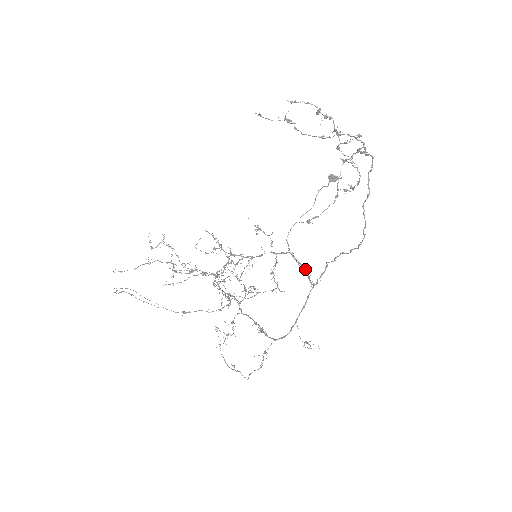
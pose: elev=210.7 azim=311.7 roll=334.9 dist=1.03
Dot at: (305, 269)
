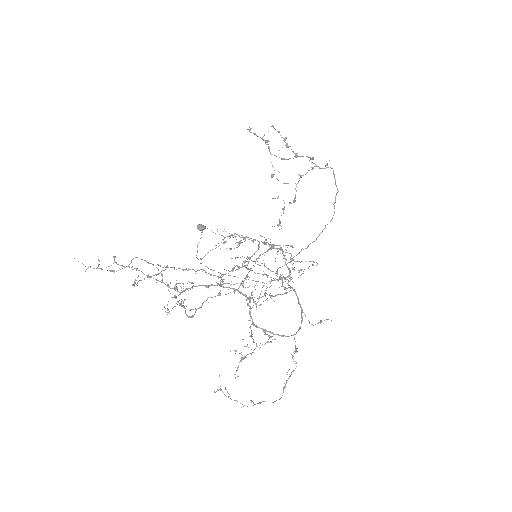
Dot at: occluded
